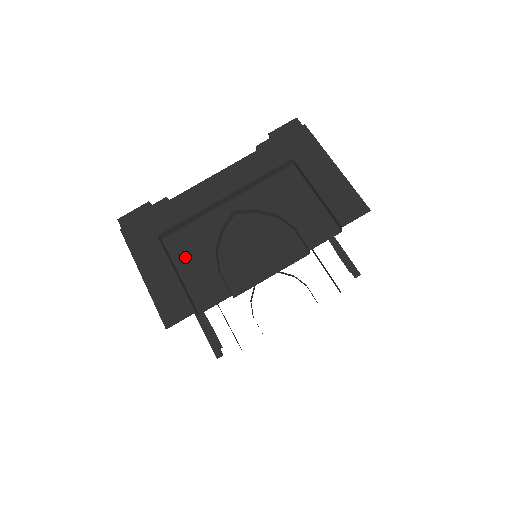
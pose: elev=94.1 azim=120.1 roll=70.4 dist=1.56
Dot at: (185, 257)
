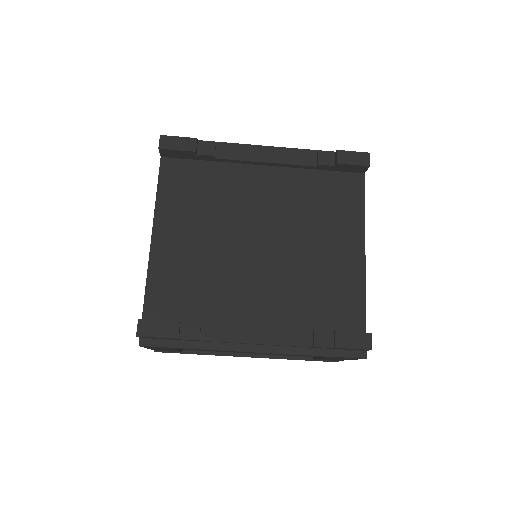
Dot at: occluded
